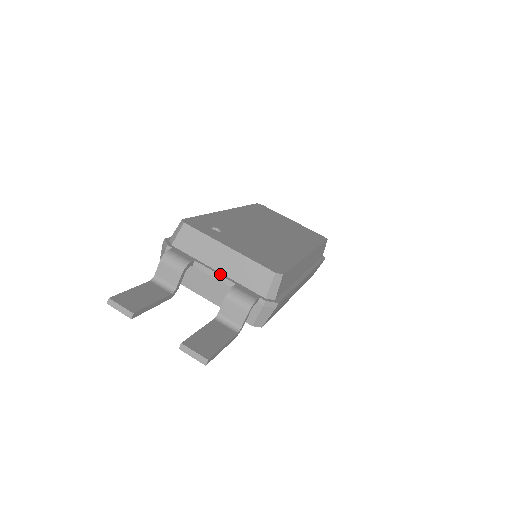
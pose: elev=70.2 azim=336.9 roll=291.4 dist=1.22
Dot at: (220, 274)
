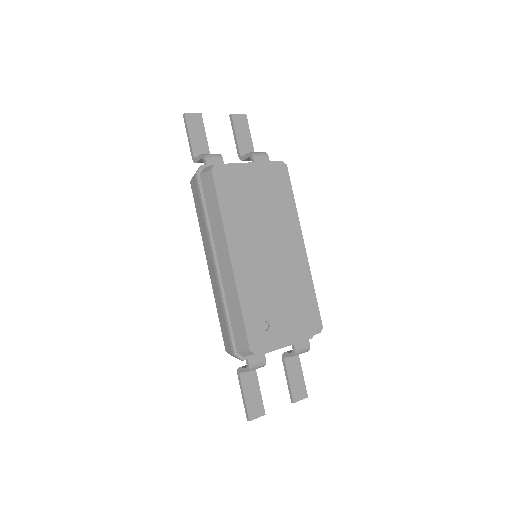
Dot at: (283, 347)
